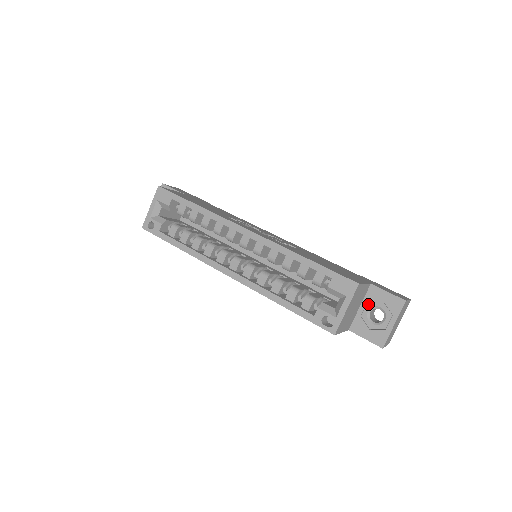
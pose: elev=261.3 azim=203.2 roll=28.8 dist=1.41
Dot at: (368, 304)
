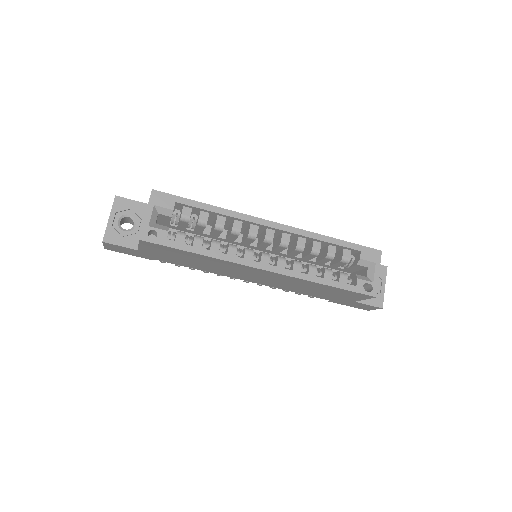
Dot at: occluded
